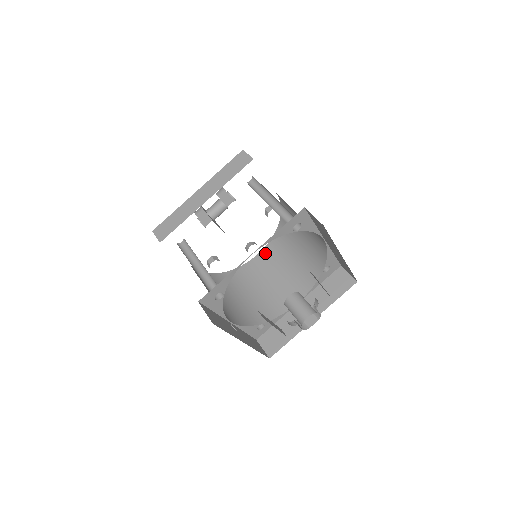
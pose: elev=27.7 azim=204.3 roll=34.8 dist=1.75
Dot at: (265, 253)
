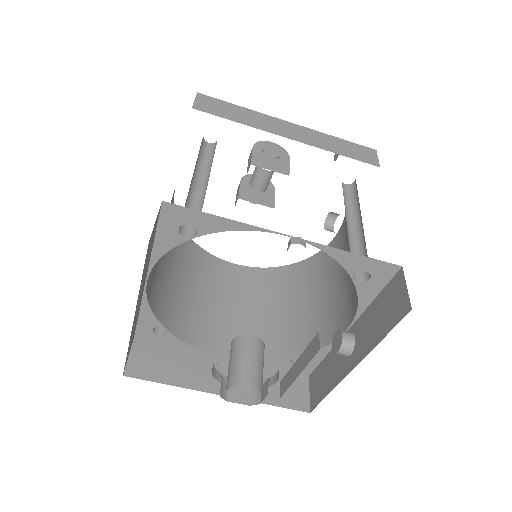
Dot at: (342, 231)
